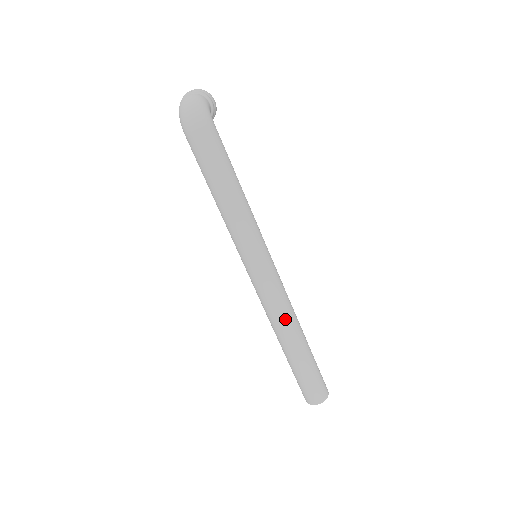
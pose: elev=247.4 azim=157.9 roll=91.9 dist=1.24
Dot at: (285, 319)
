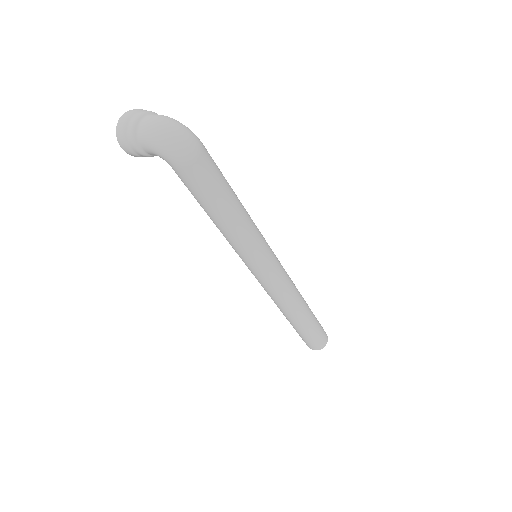
Dot at: (297, 294)
